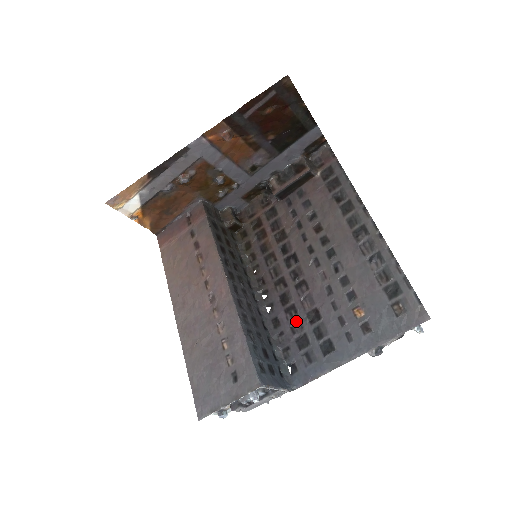
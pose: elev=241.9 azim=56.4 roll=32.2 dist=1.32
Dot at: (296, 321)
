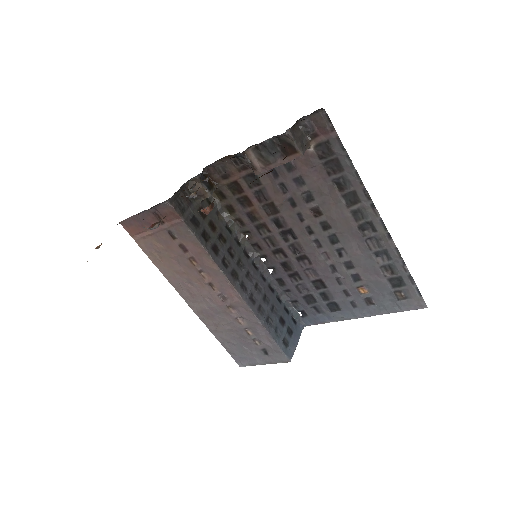
Dot at: (301, 285)
